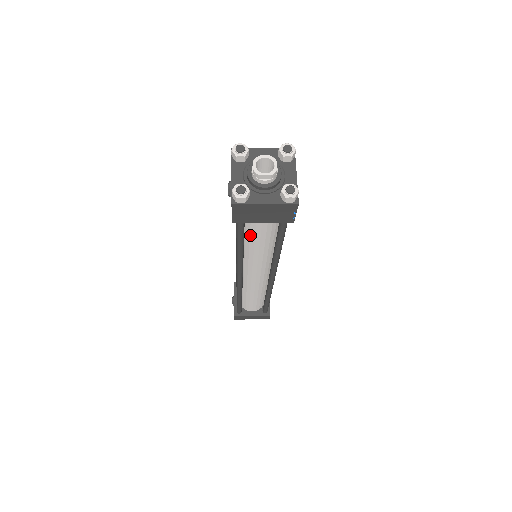
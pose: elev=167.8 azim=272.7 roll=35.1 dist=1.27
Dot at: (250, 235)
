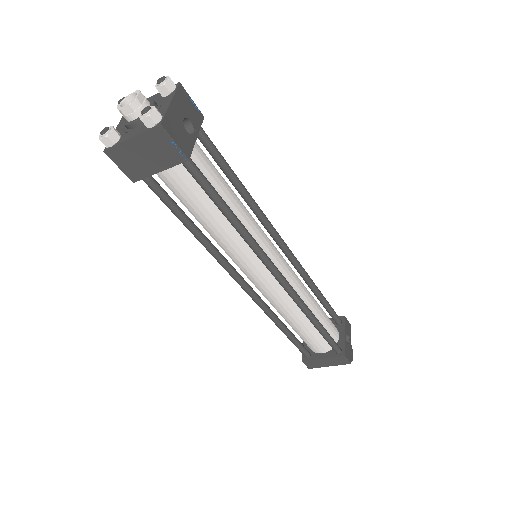
Dot at: (188, 207)
